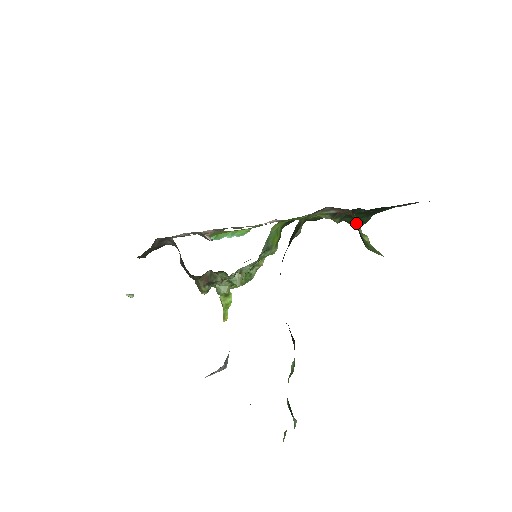
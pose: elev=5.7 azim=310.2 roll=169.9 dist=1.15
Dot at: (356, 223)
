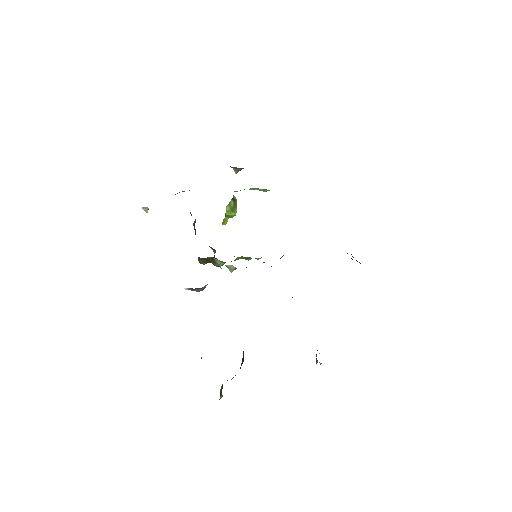
Dot at: (316, 359)
